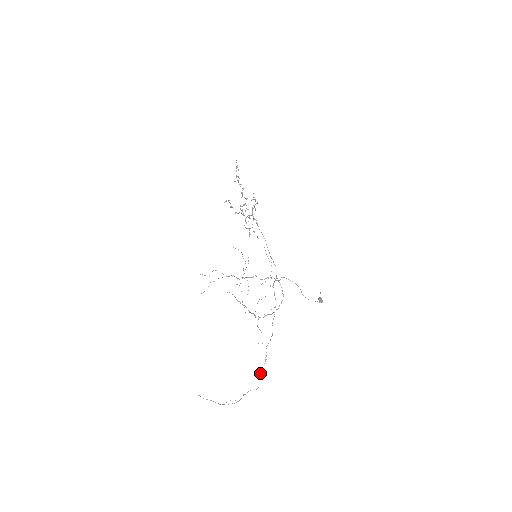
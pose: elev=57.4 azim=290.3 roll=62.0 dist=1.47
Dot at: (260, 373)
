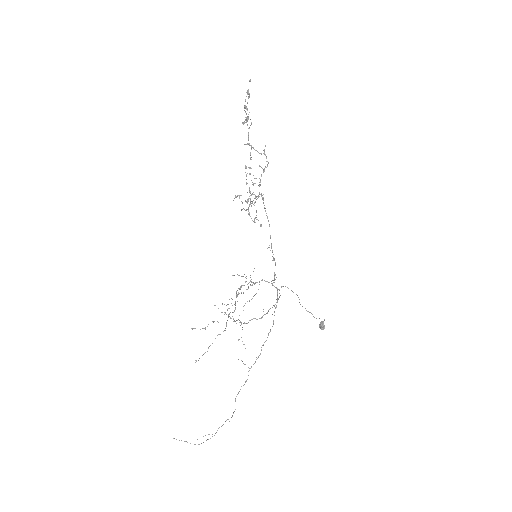
Dot at: (237, 394)
